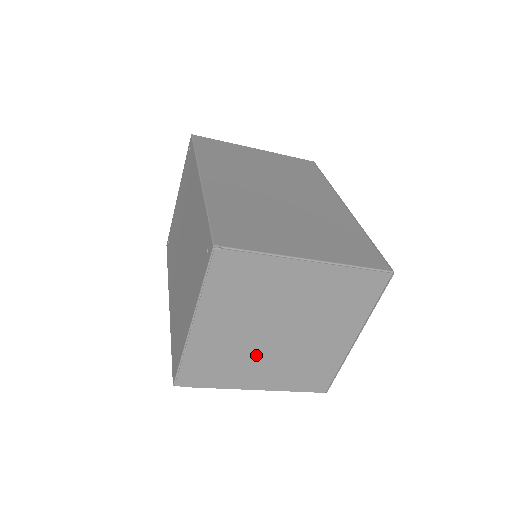
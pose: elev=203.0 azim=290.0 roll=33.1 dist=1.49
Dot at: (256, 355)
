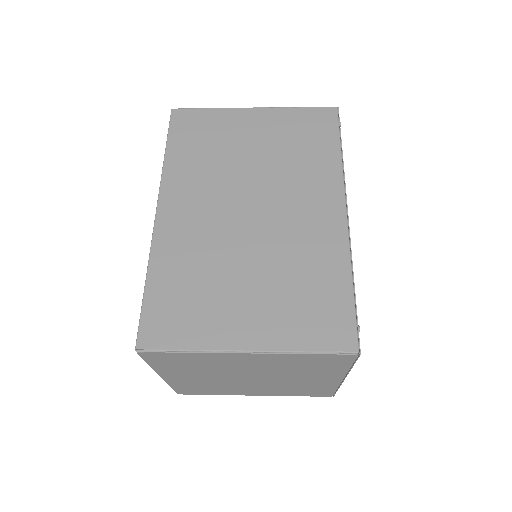
Dot at: (239, 385)
